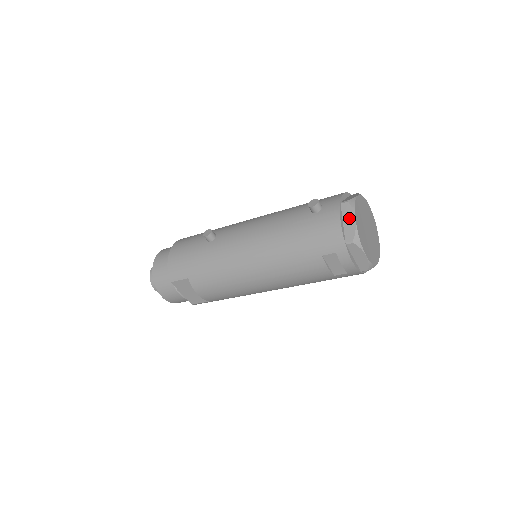
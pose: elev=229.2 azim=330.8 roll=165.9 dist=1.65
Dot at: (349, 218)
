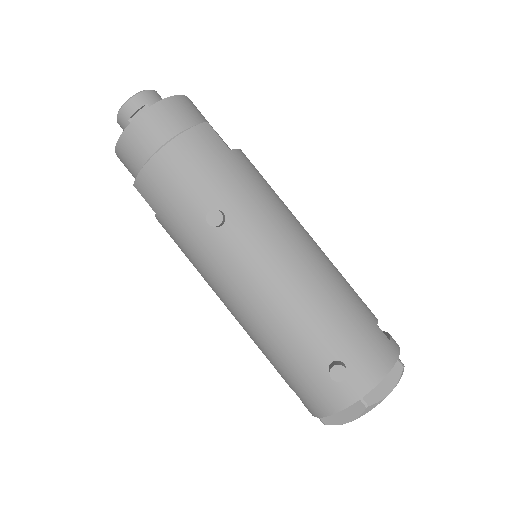
Dot at: (347, 415)
